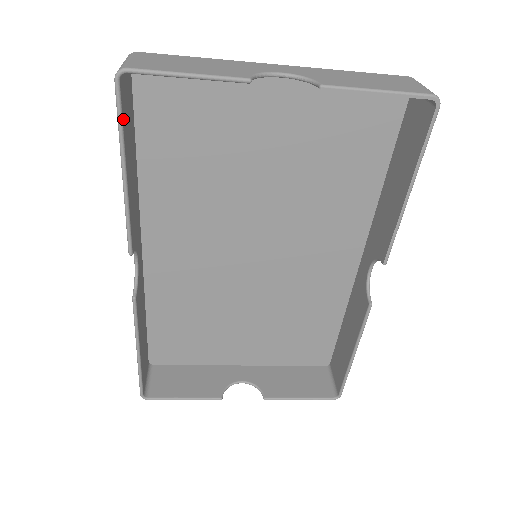
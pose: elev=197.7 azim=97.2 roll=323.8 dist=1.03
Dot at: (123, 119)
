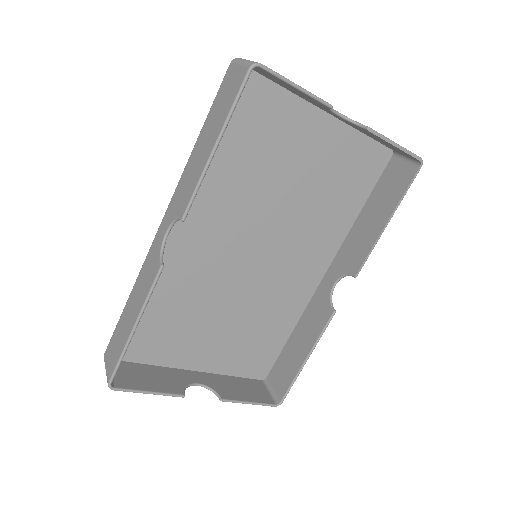
Dot at: (237, 101)
